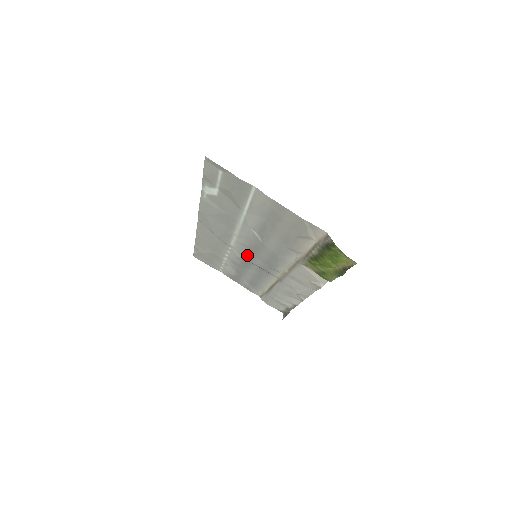
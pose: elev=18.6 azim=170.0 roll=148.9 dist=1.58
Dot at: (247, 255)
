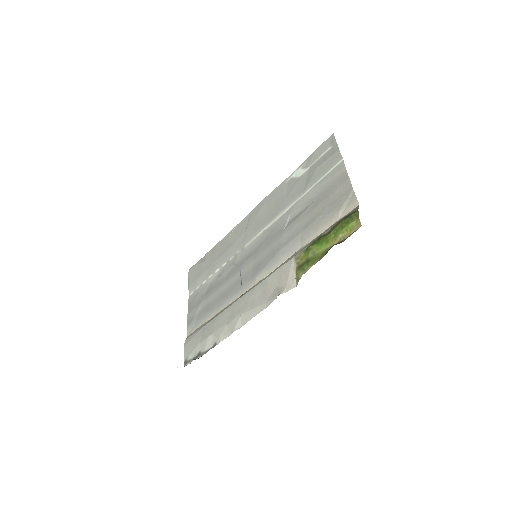
Dot at: (248, 257)
